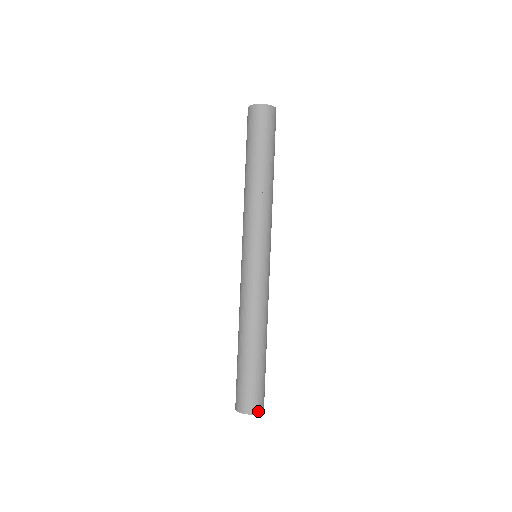
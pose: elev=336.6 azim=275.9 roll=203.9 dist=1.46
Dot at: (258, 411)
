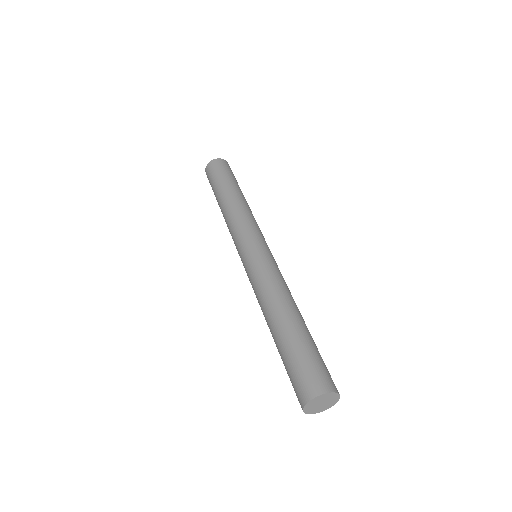
Dot at: (335, 390)
